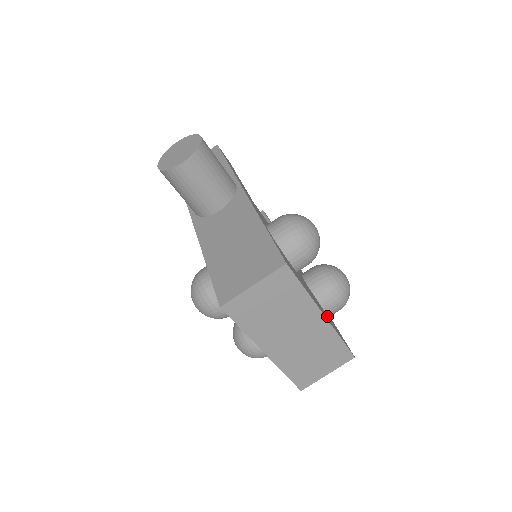
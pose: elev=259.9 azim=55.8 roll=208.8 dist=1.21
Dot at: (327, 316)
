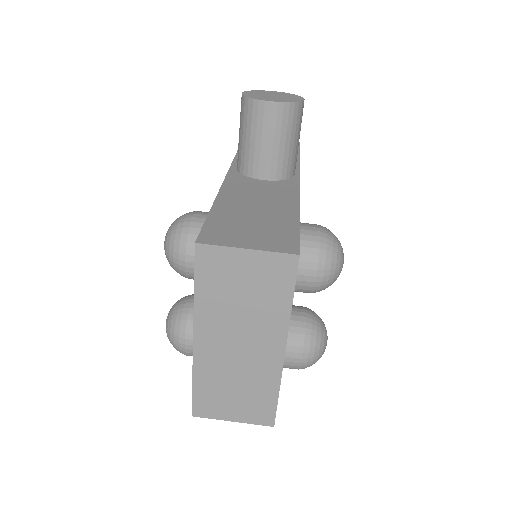
Dot at: occluded
